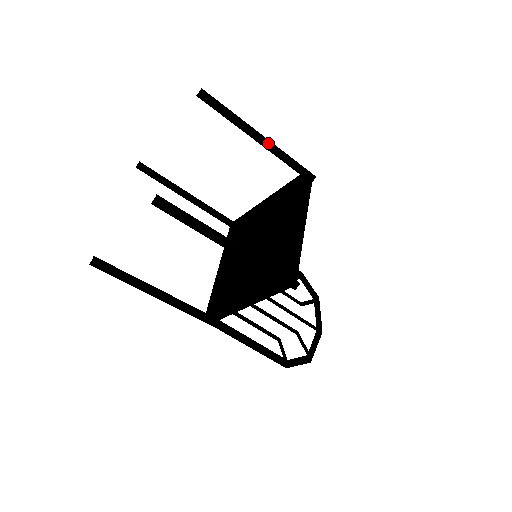
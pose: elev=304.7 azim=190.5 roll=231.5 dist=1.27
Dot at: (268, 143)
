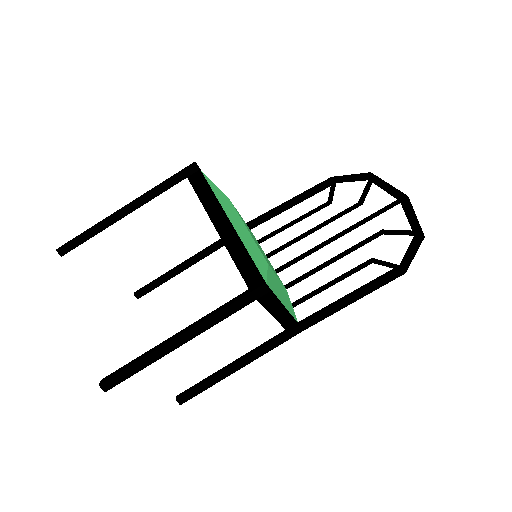
Dot at: (135, 204)
